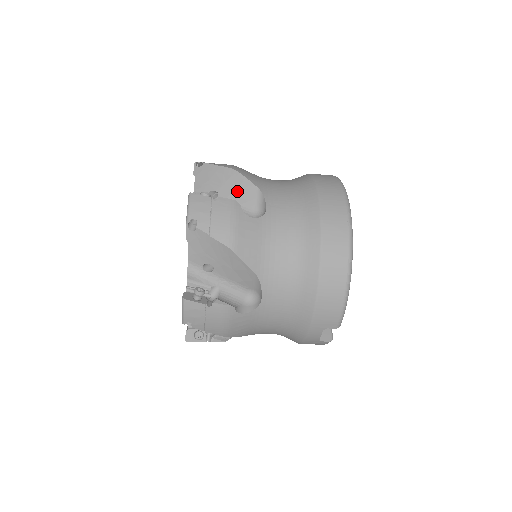
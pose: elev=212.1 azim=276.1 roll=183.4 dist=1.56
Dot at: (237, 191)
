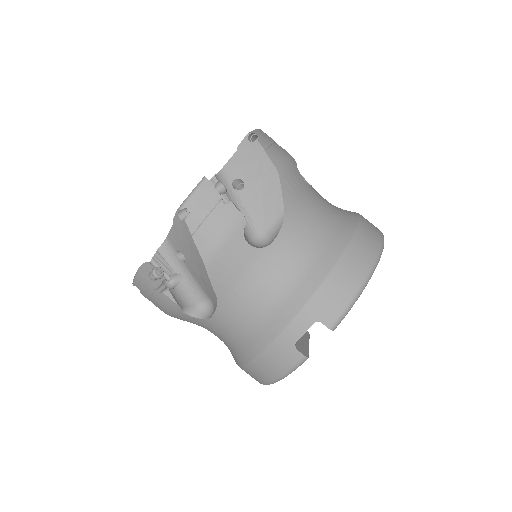
Dot at: occluded
